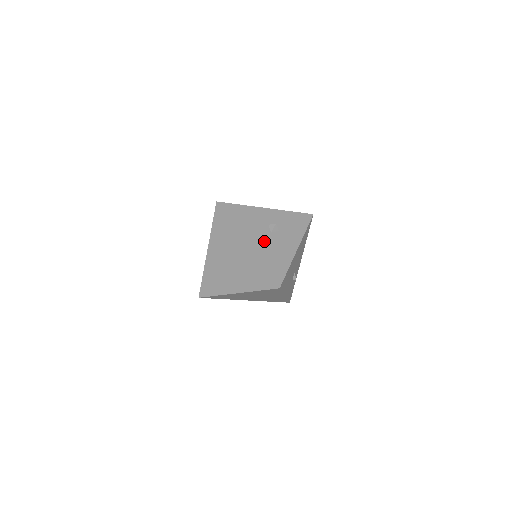
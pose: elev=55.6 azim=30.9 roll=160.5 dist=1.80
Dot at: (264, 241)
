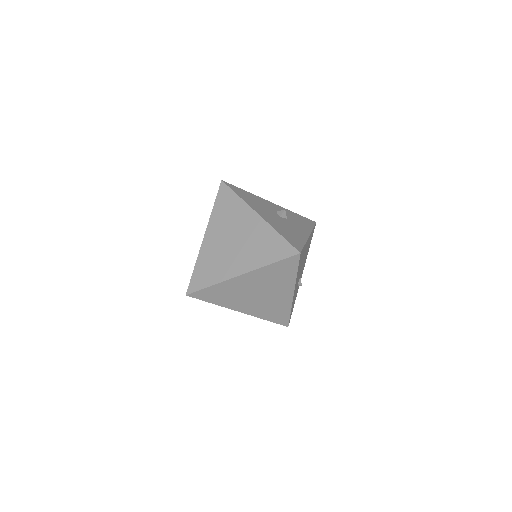
Dot at: (275, 219)
